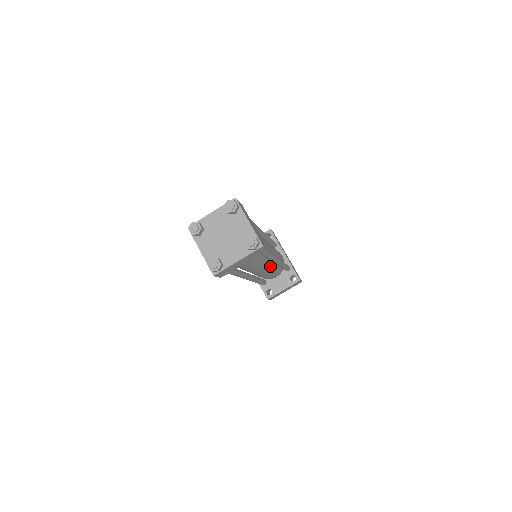
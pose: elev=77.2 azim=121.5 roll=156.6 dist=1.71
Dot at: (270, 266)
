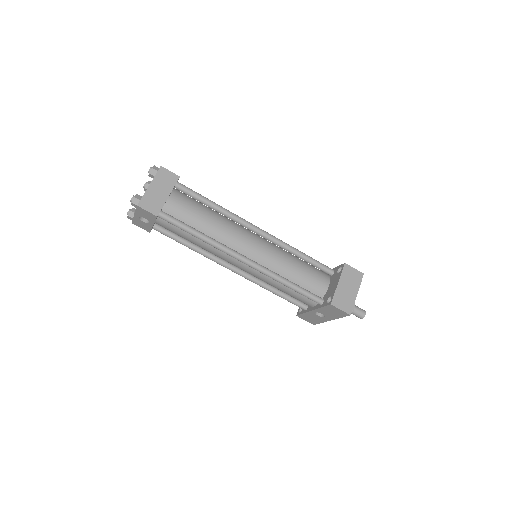
Dot at: (266, 246)
